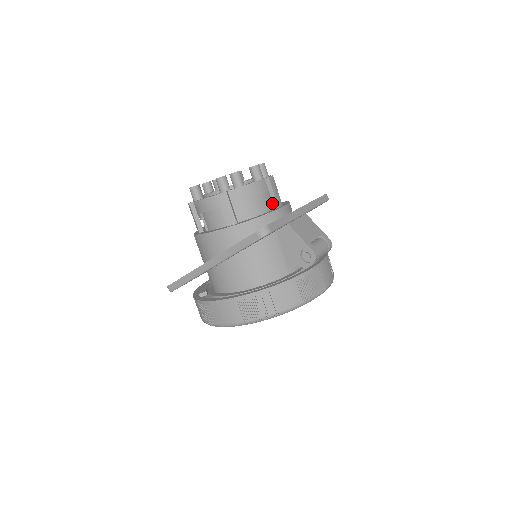
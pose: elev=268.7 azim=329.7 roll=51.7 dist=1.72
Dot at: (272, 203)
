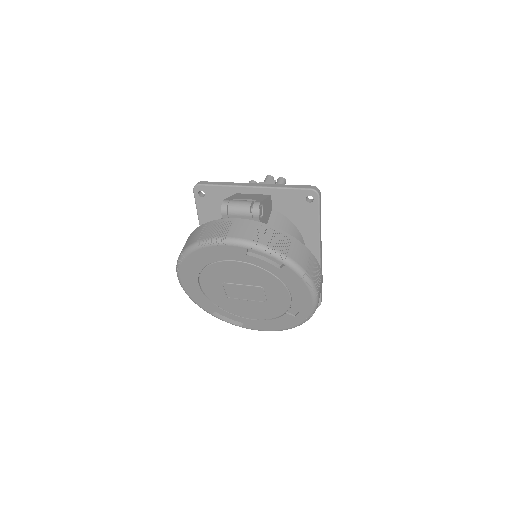
Dot at: occluded
